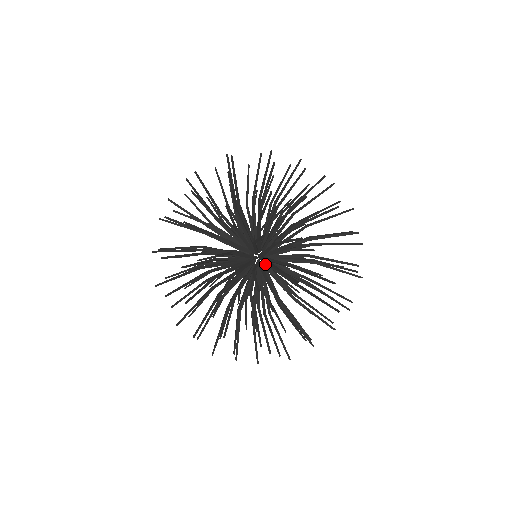
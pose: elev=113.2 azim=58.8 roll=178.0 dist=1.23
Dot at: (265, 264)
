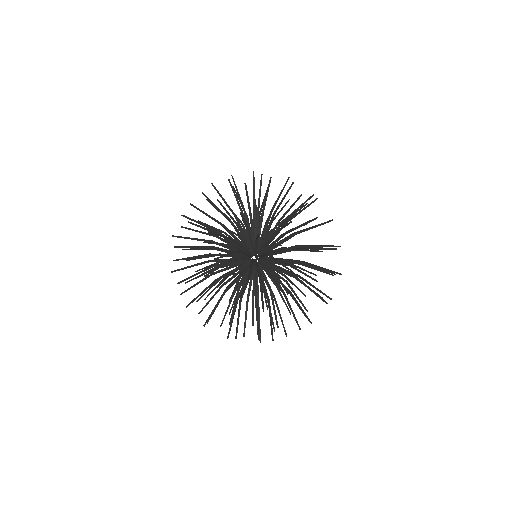
Dot at: occluded
